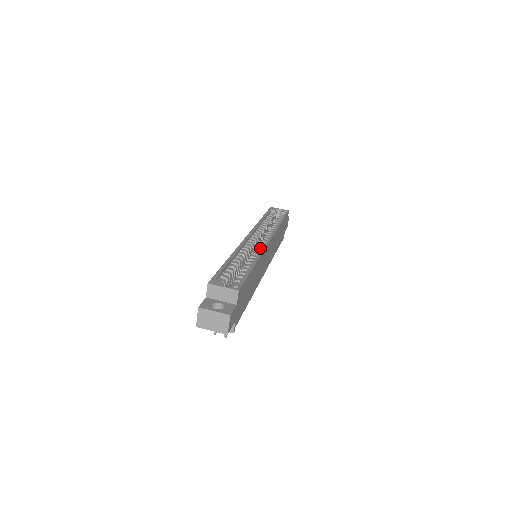
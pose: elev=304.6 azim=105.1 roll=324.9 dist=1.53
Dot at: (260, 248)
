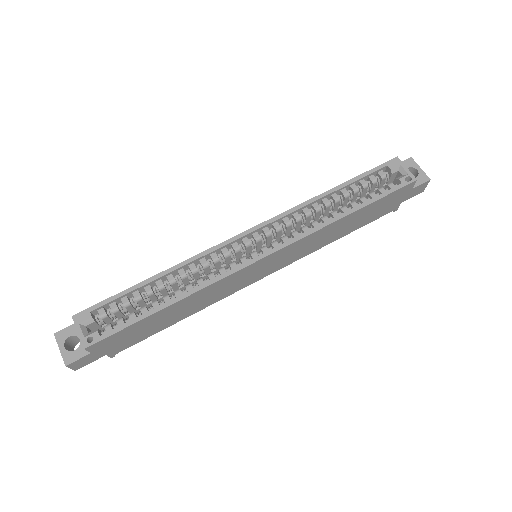
Dot at: (231, 267)
